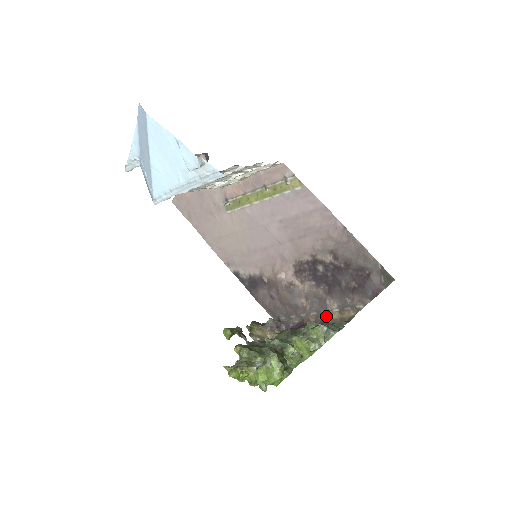
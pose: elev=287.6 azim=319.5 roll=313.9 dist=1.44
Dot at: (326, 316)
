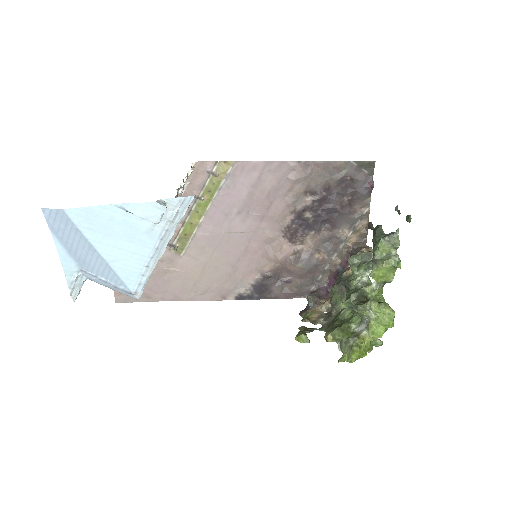
Dot at: (346, 247)
